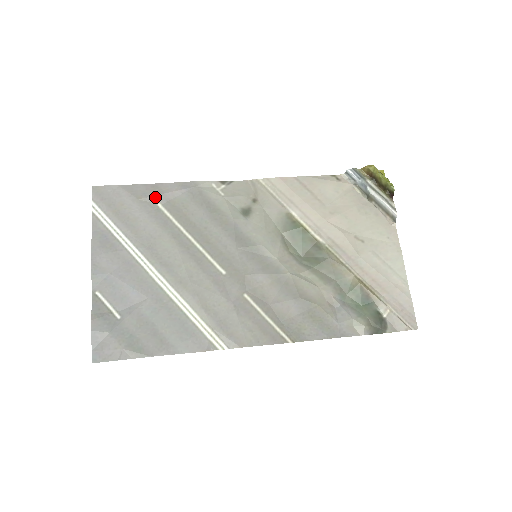
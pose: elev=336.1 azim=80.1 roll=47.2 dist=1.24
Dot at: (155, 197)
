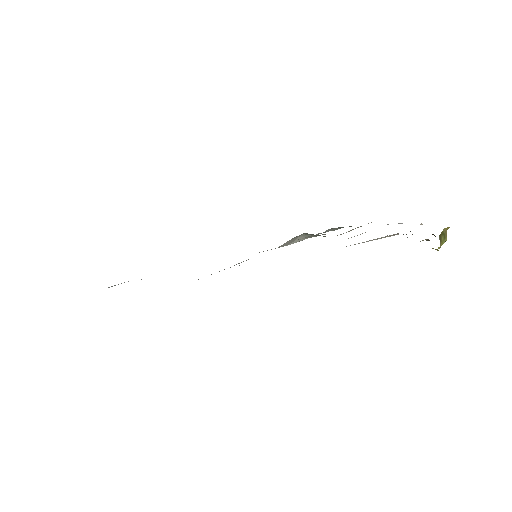
Dot at: occluded
